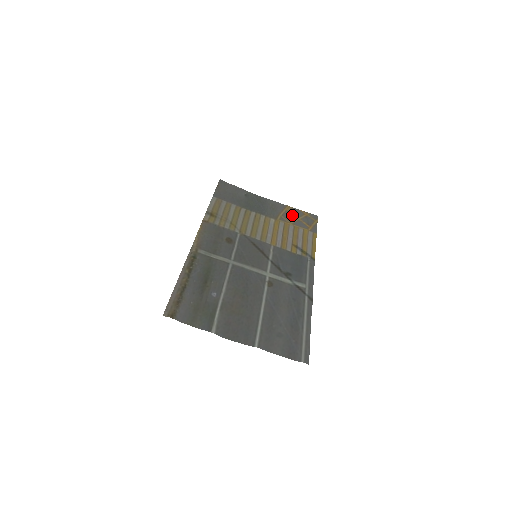
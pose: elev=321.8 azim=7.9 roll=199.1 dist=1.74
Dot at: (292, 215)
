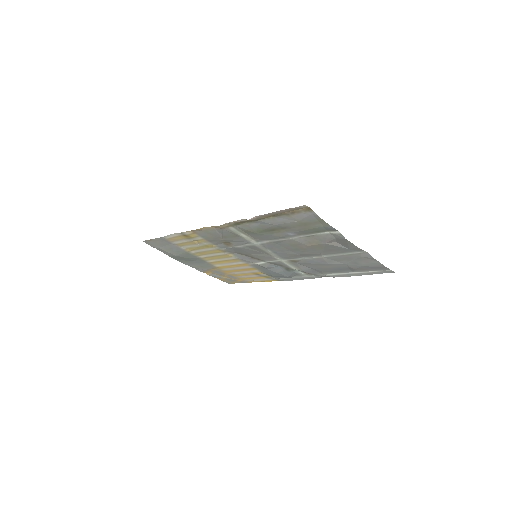
Dot at: (218, 274)
